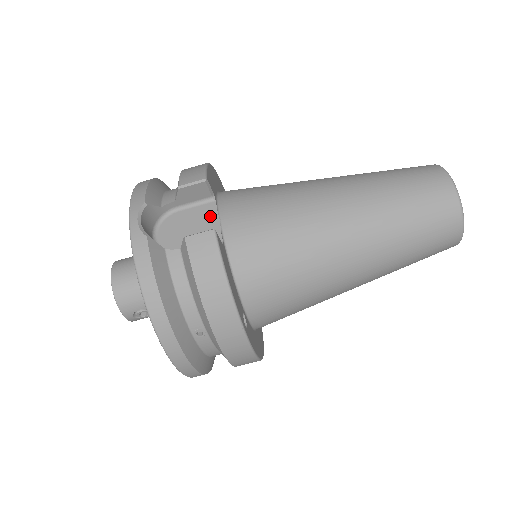
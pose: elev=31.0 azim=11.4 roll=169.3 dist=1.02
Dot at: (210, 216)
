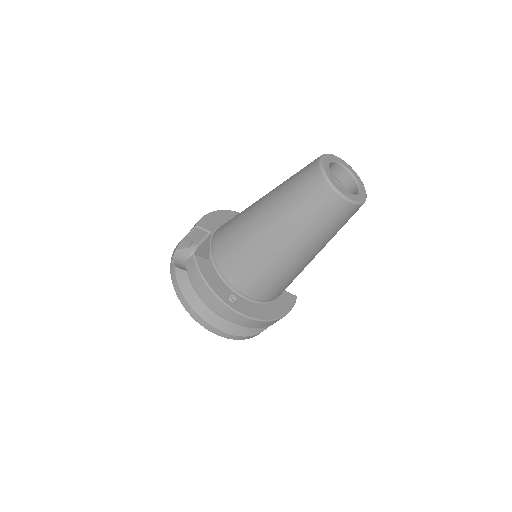
Dot at: (207, 244)
